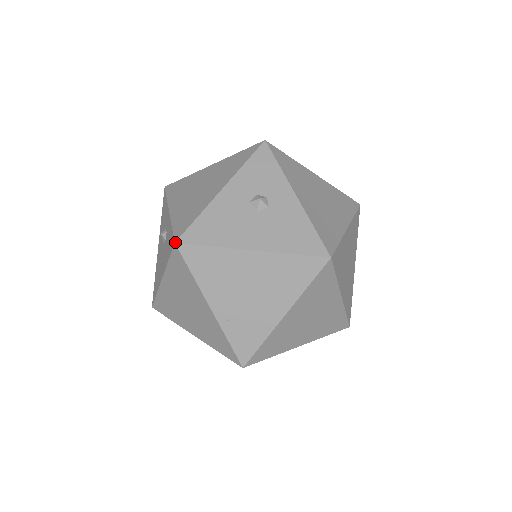
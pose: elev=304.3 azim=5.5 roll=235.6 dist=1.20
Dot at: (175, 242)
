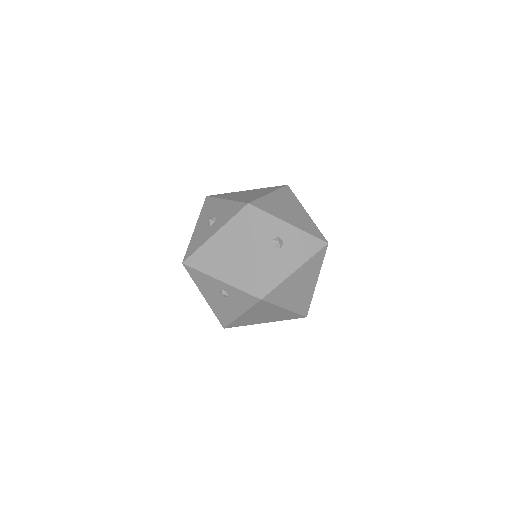
Dot at: (261, 299)
